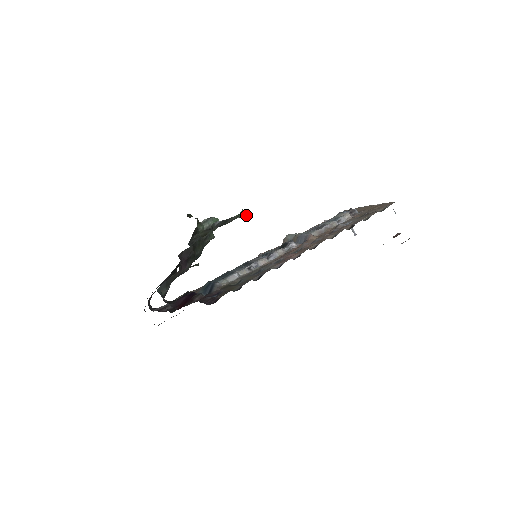
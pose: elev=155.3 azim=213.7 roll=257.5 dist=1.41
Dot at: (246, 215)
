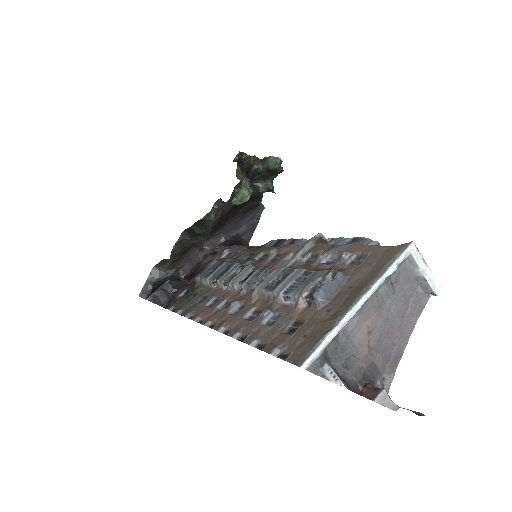
Dot at: (242, 202)
